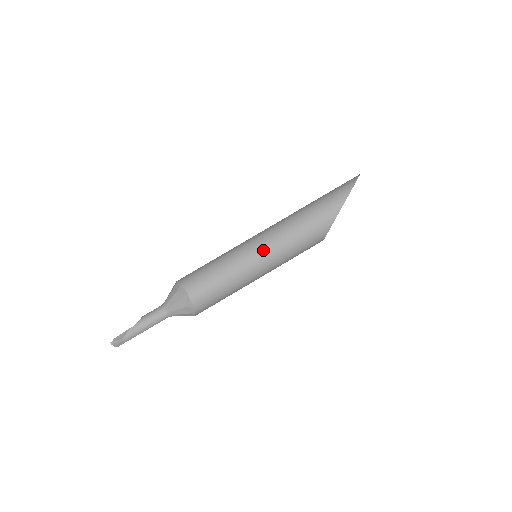
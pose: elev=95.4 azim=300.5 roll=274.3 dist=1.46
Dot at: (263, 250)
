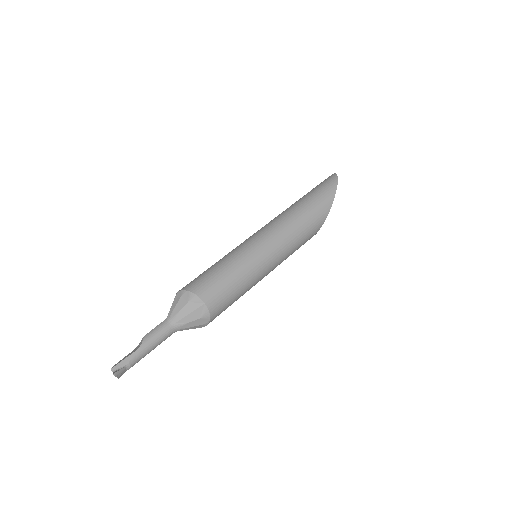
Dot at: (272, 249)
